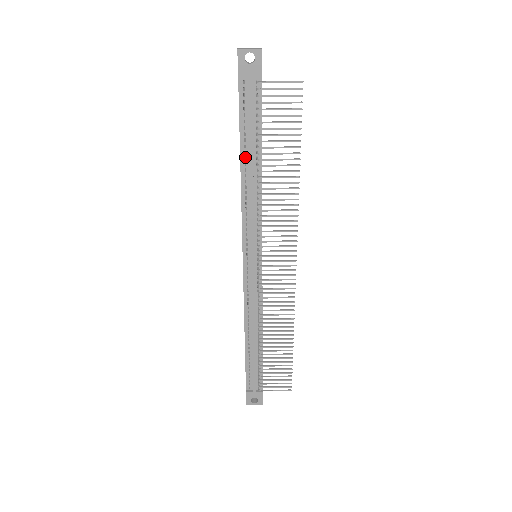
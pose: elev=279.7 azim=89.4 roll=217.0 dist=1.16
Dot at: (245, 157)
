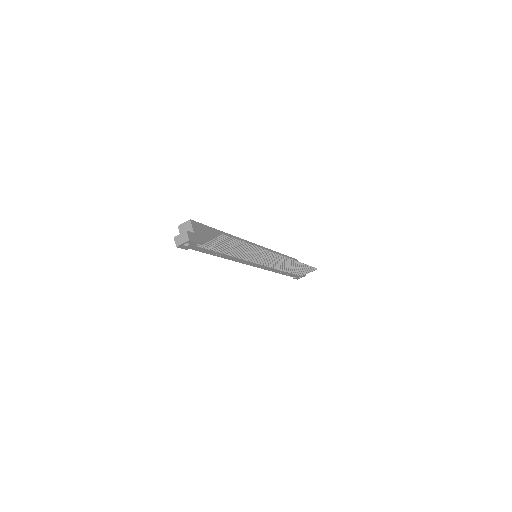
Dot at: occluded
